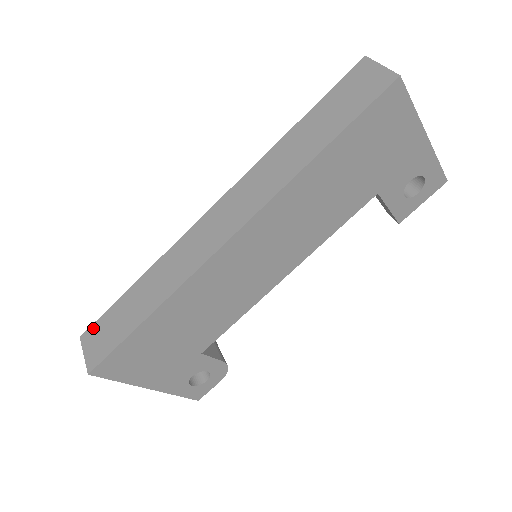
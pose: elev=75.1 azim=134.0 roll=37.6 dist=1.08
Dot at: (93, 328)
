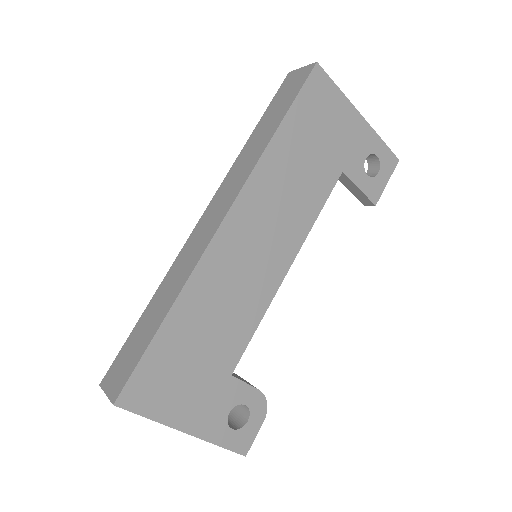
Dot at: (112, 367)
